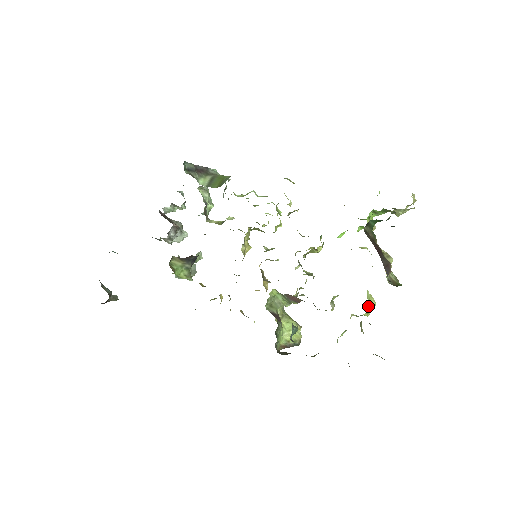
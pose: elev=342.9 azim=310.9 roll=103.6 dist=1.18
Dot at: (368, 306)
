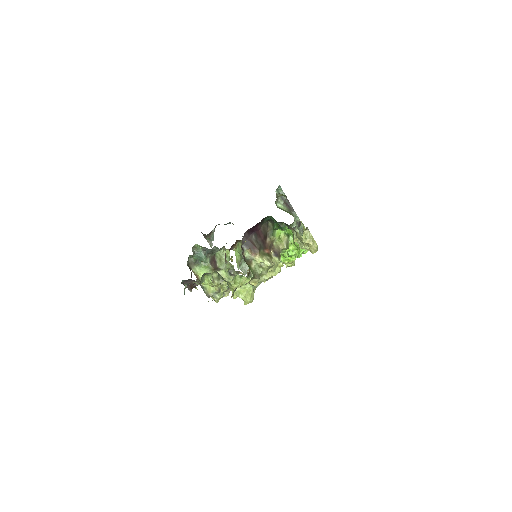
Dot at: (238, 288)
